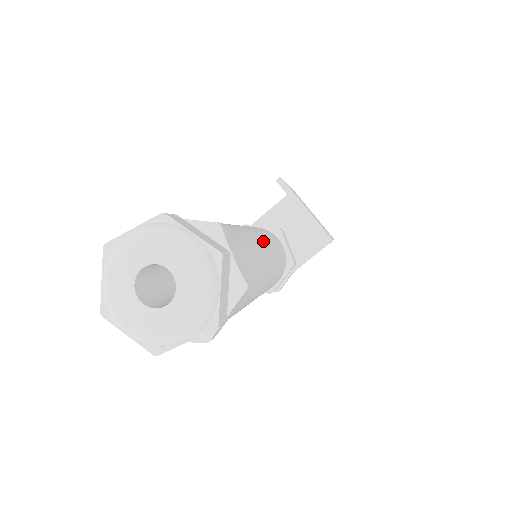
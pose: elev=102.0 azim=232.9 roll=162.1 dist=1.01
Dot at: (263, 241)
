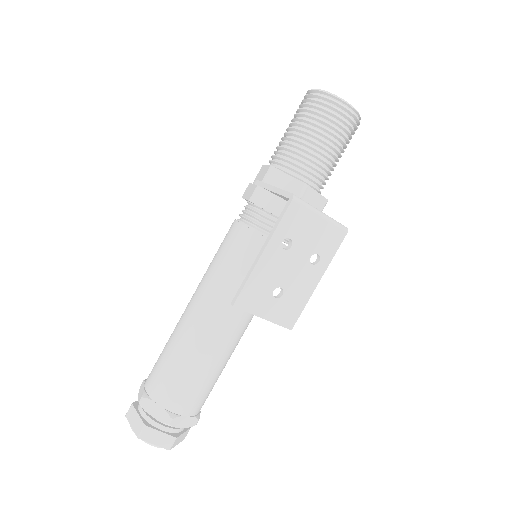
Dot at: (231, 328)
